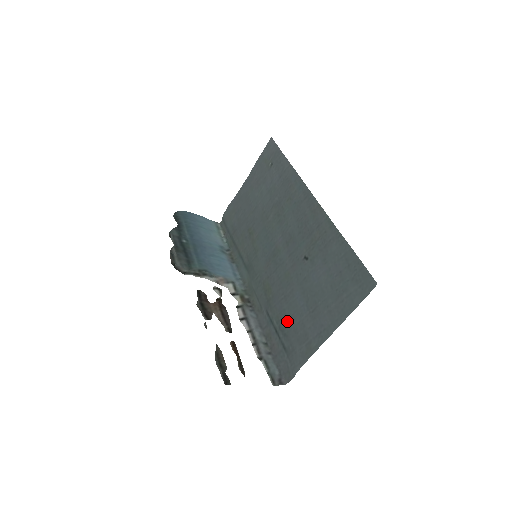
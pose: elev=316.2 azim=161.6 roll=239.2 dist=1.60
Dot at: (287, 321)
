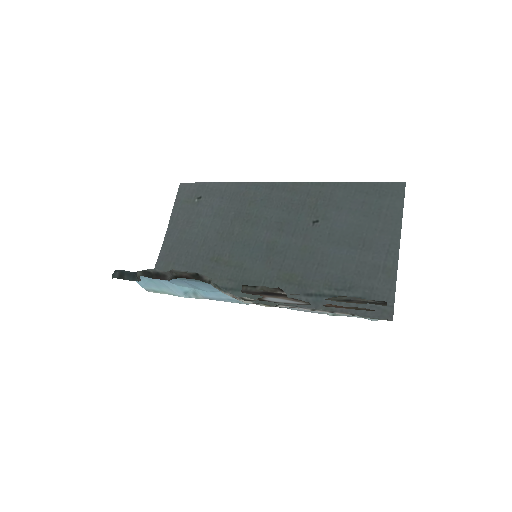
Dot at: (341, 277)
